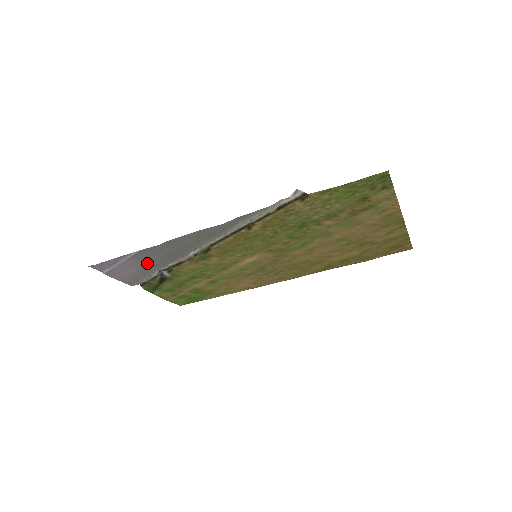
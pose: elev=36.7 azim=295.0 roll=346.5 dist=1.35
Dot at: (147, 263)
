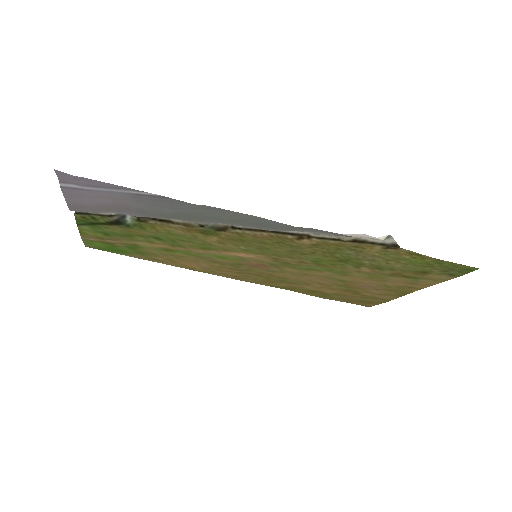
Dot at: (138, 206)
